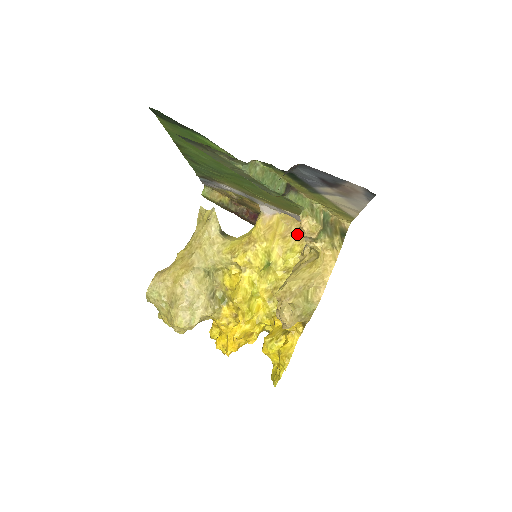
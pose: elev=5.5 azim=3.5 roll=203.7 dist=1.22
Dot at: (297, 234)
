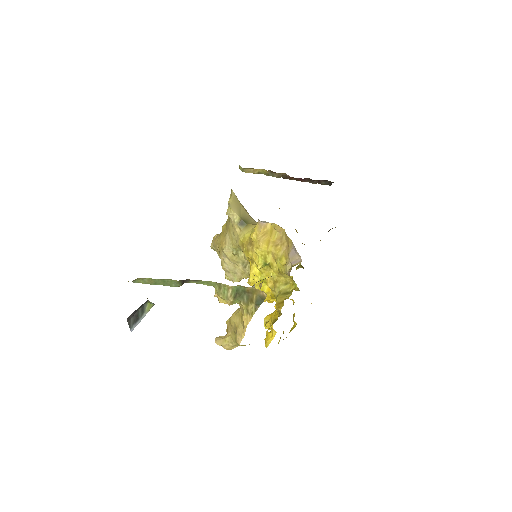
Dot at: (286, 245)
